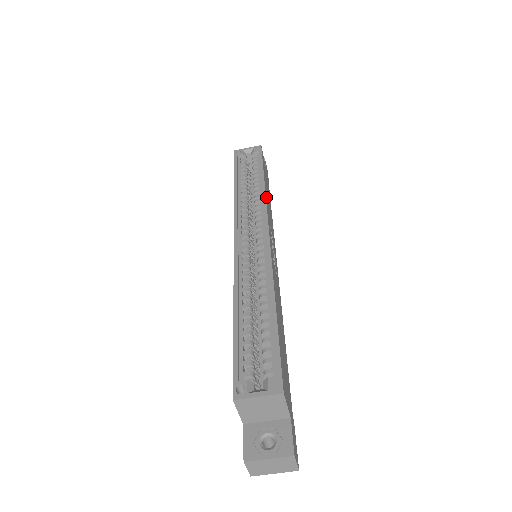
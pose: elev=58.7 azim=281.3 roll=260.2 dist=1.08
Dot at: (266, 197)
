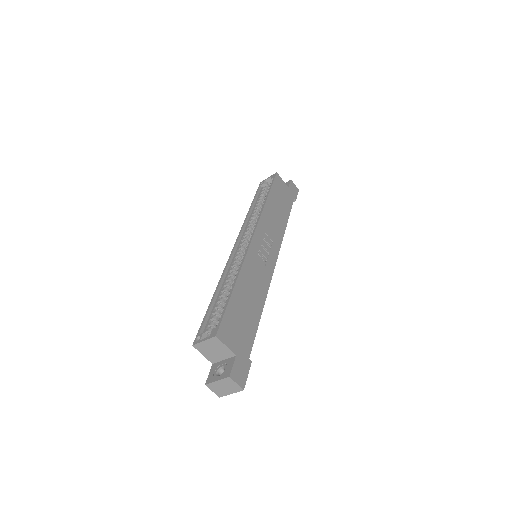
Dot at: (265, 211)
